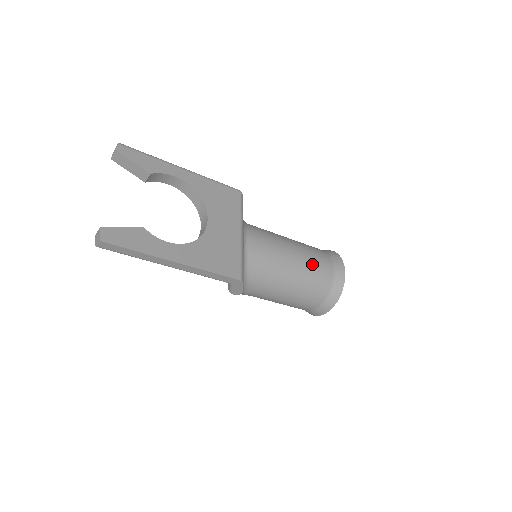
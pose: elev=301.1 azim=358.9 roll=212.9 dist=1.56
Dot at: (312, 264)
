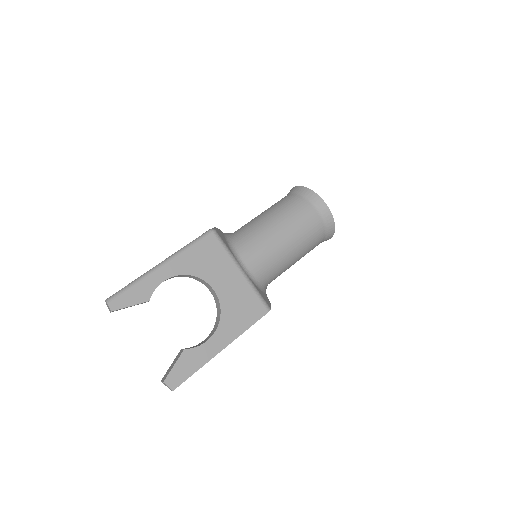
Dot at: (302, 230)
